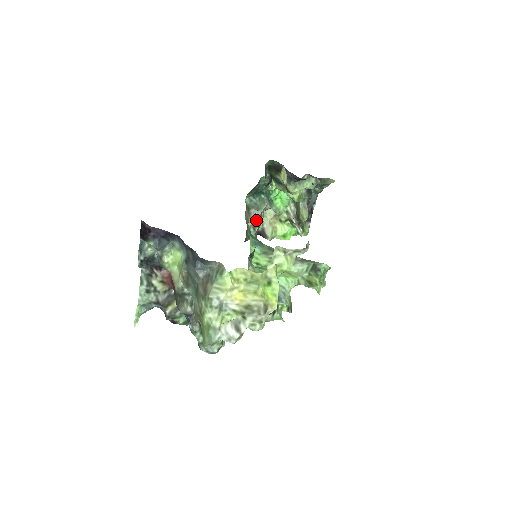
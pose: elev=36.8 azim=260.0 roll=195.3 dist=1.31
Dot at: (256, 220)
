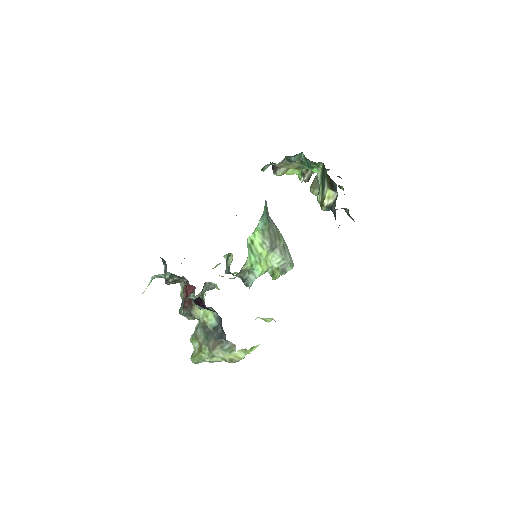
Dot at: (279, 164)
